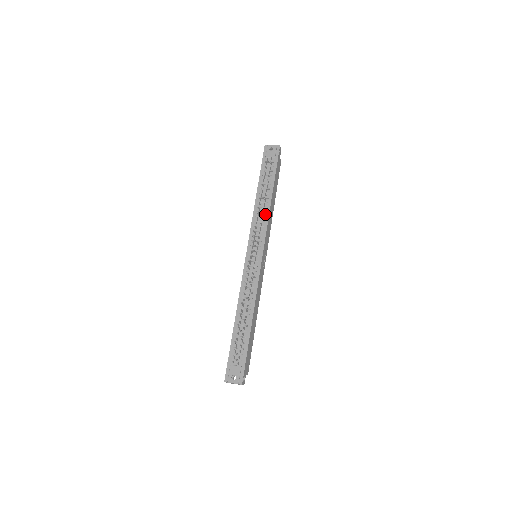
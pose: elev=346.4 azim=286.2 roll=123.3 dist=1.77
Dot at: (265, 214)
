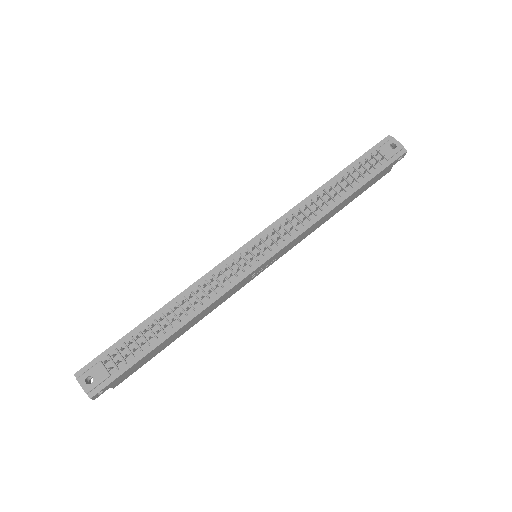
Dot at: (313, 216)
